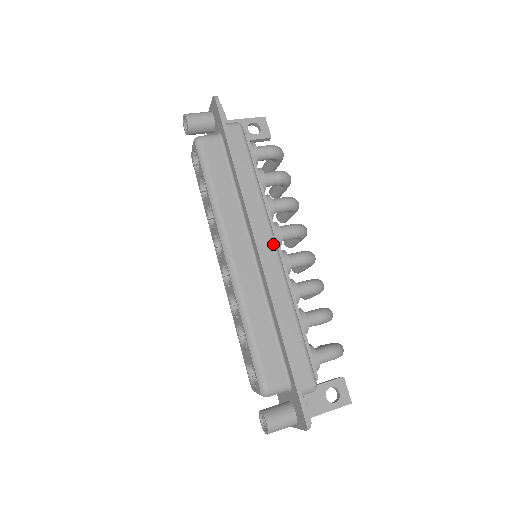
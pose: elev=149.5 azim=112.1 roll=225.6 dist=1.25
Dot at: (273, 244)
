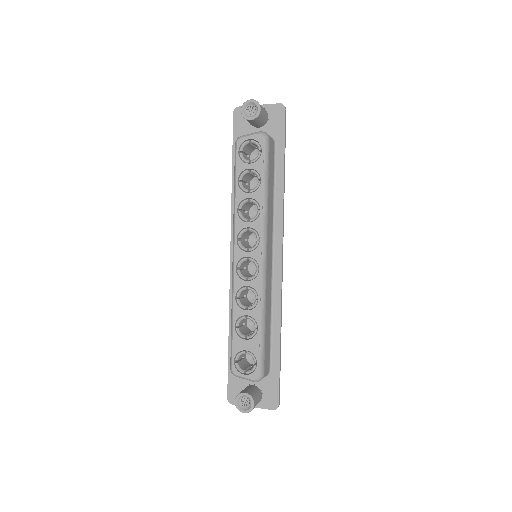
Dot at: occluded
